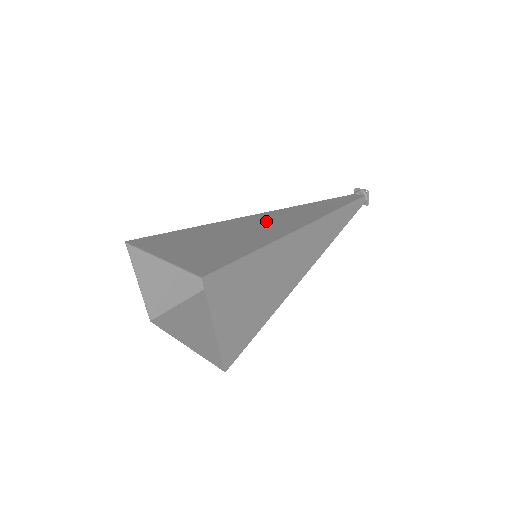
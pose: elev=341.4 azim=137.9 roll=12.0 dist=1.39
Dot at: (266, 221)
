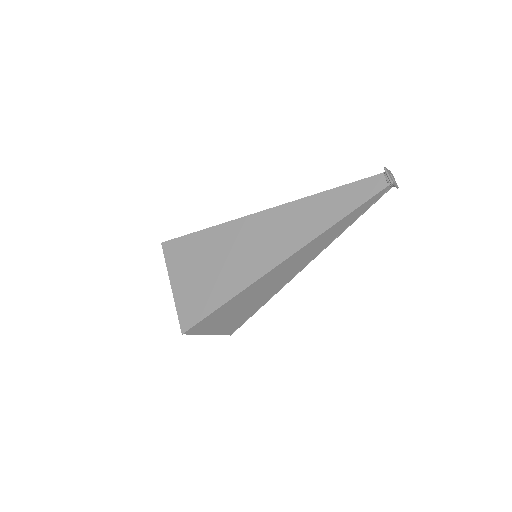
Dot at: (258, 237)
